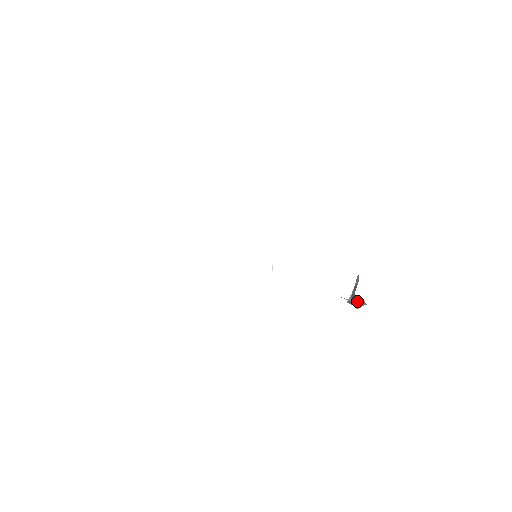
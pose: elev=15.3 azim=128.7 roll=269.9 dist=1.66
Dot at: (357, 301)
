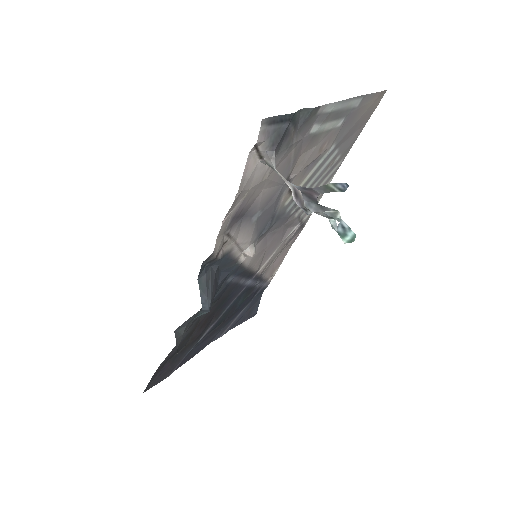
Dot at: (316, 200)
